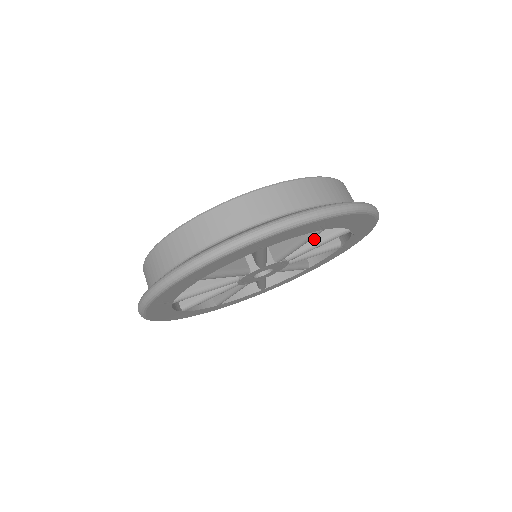
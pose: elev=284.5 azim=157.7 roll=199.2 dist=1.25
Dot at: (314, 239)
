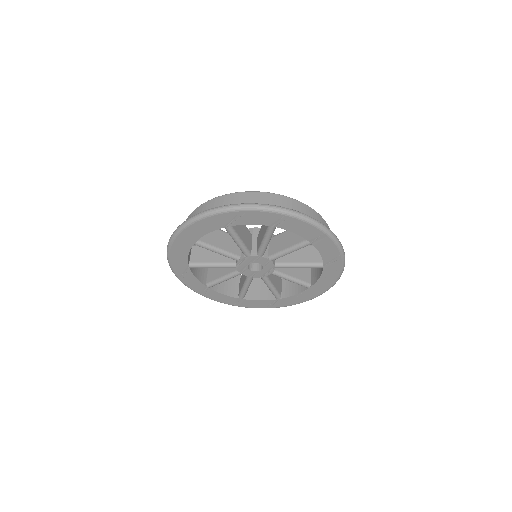
Dot at: (293, 275)
